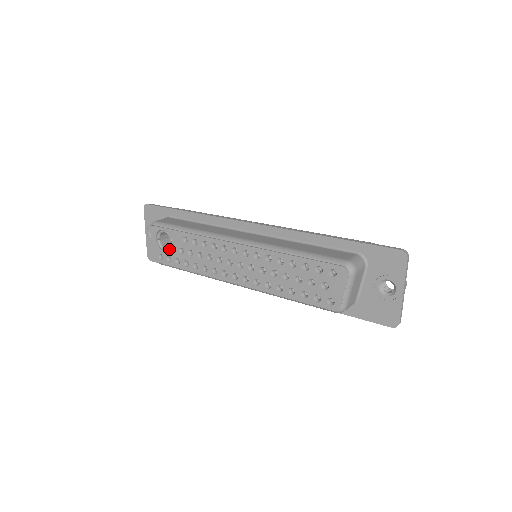
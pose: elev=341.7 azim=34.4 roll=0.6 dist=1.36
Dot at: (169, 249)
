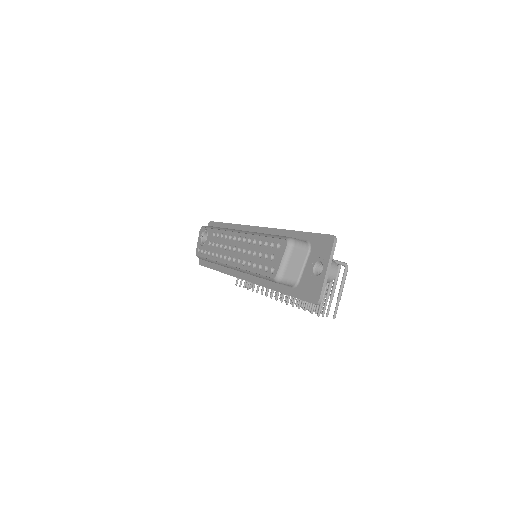
Dot at: (204, 244)
